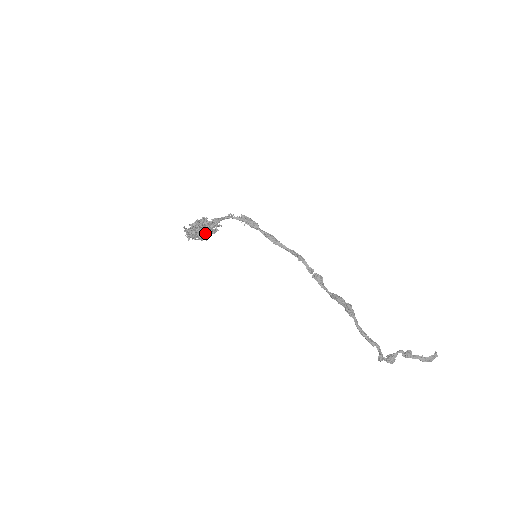
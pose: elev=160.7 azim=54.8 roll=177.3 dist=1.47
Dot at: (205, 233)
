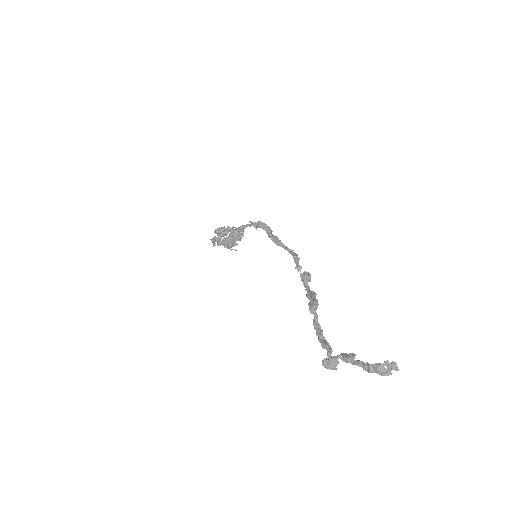
Dot at: (227, 240)
